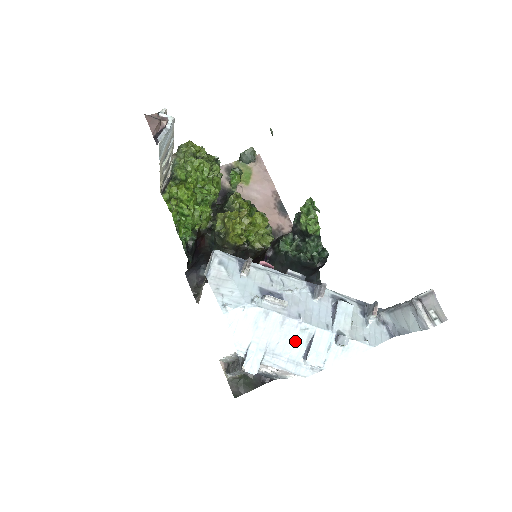
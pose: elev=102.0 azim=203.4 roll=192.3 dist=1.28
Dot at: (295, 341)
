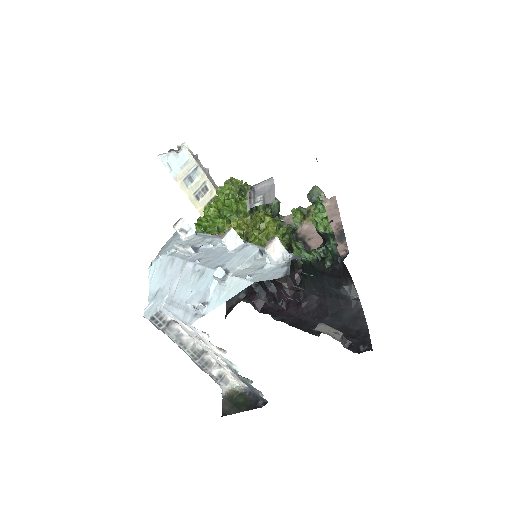
Dot at: (189, 285)
